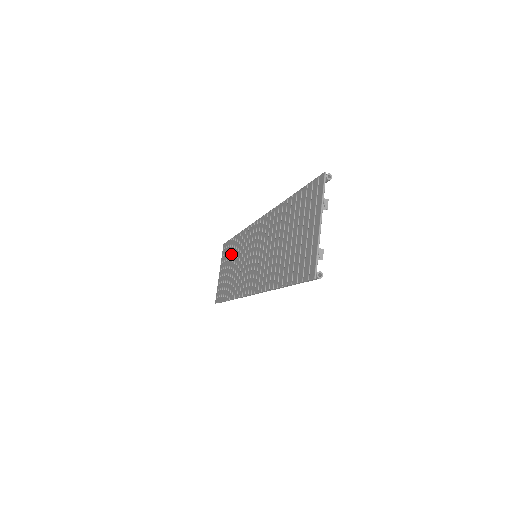
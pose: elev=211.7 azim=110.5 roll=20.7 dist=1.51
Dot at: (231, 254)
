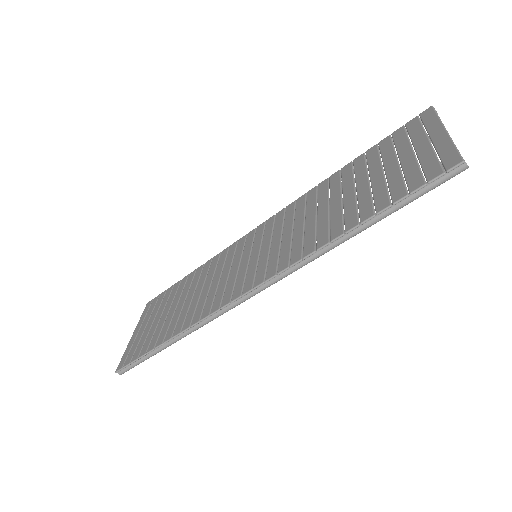
Dot at: (175, 295)
